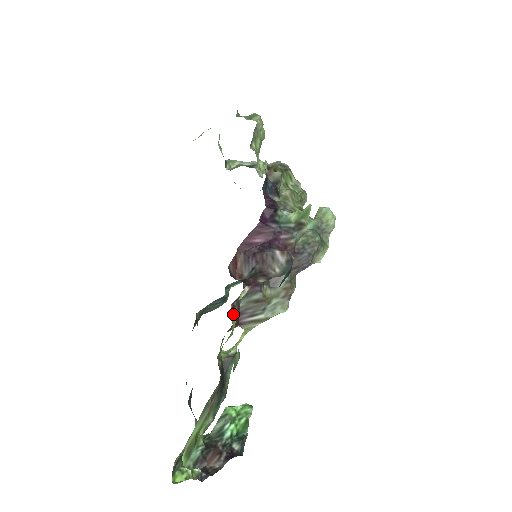
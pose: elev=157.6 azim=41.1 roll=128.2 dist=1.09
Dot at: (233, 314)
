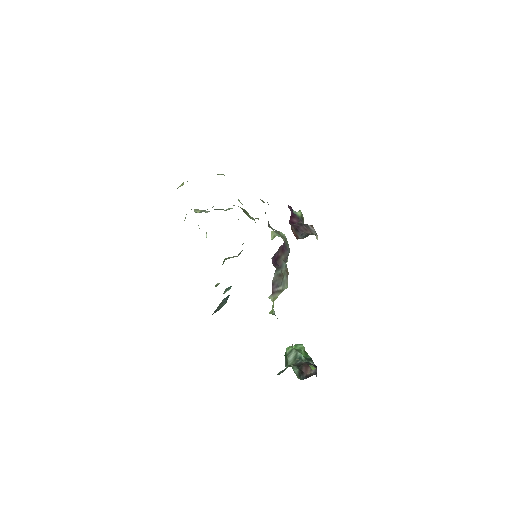
Dot at: occluded
